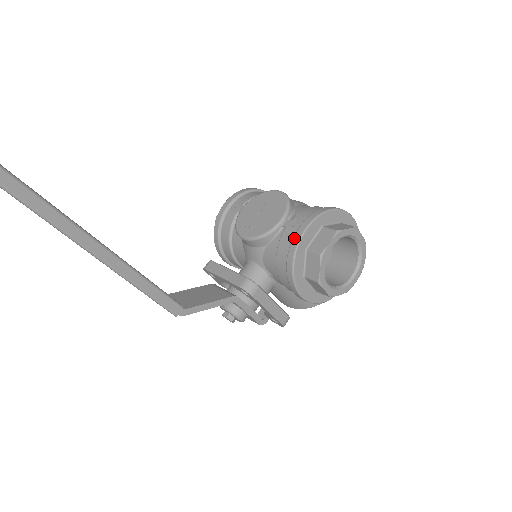
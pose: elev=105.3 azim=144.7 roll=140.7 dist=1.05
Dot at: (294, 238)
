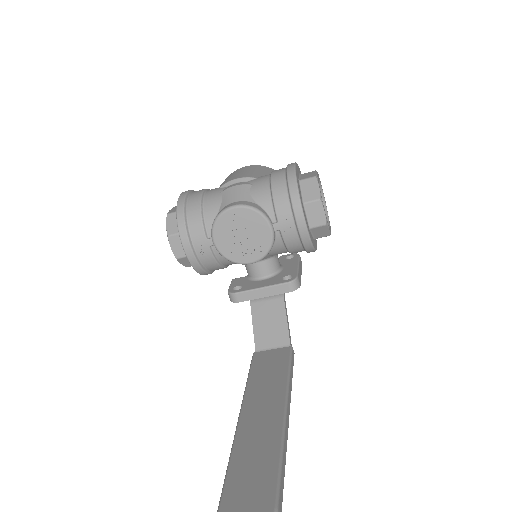
Dot at: (302, 235)
